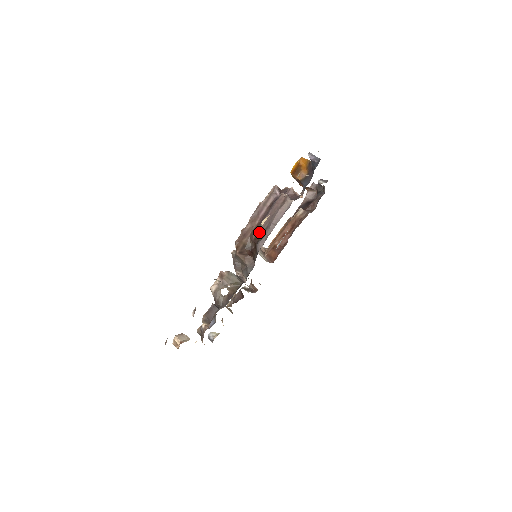
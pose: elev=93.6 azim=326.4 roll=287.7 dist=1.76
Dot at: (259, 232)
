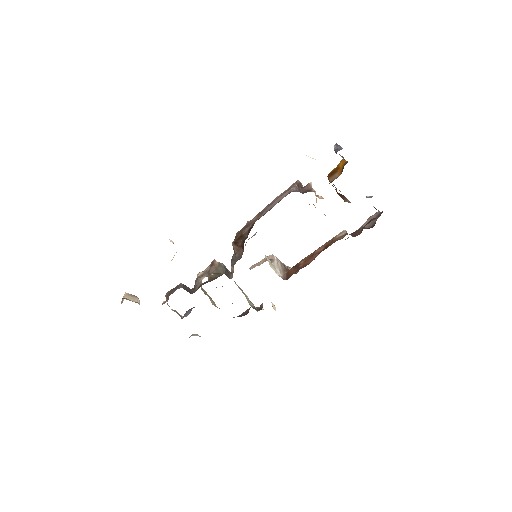
Dot at: (255, 221)
